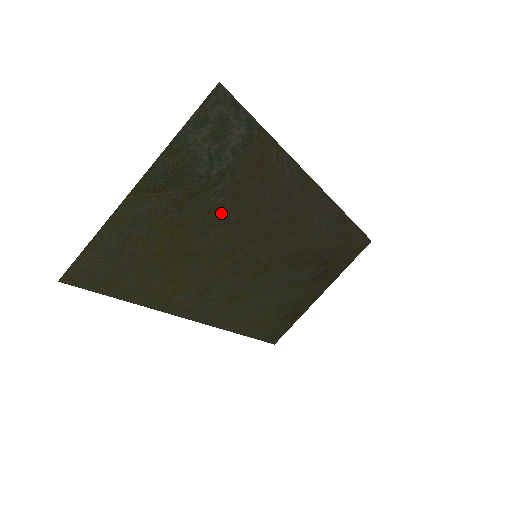
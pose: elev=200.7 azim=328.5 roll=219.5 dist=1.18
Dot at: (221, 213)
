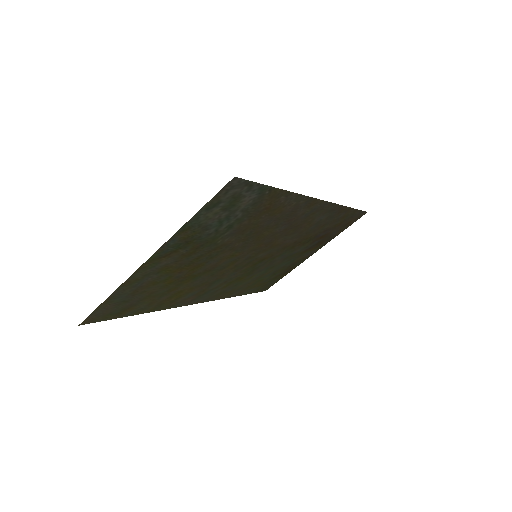
Dot at: (227, 246)
